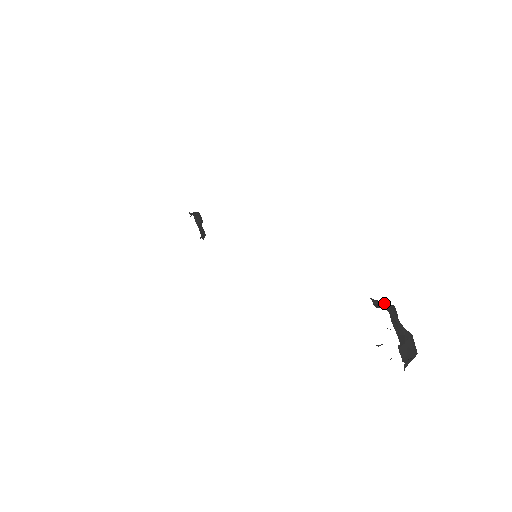
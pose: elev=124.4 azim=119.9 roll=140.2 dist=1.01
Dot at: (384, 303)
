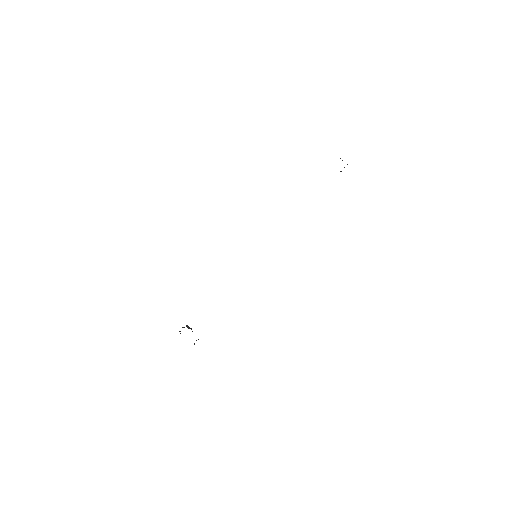
Dot at: occluded
